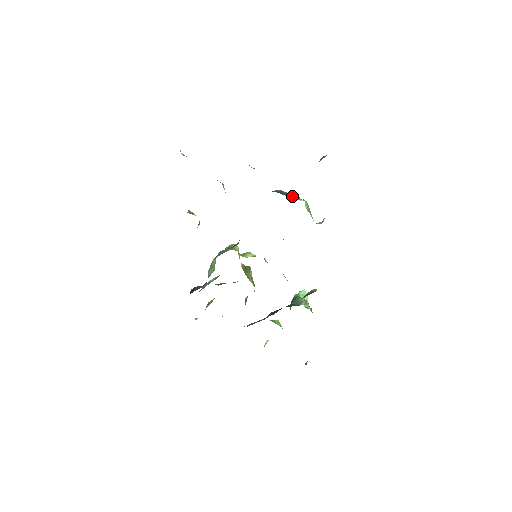
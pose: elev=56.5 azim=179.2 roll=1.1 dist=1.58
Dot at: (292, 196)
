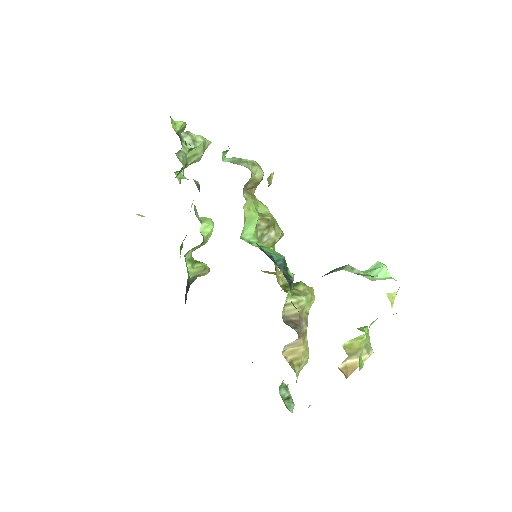
Dot at: occluded
